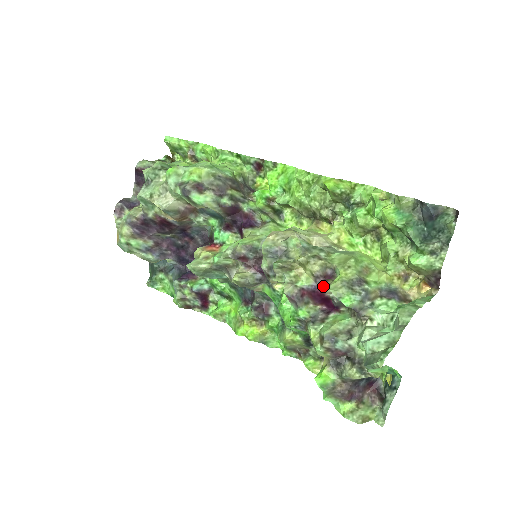
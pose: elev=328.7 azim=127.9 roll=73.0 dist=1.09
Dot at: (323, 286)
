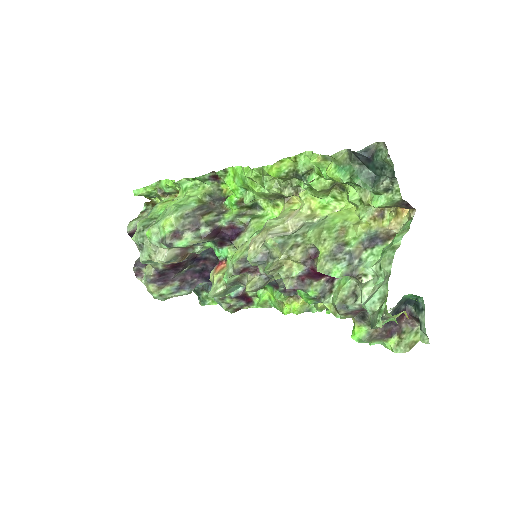
Dot at: (313, 266)
